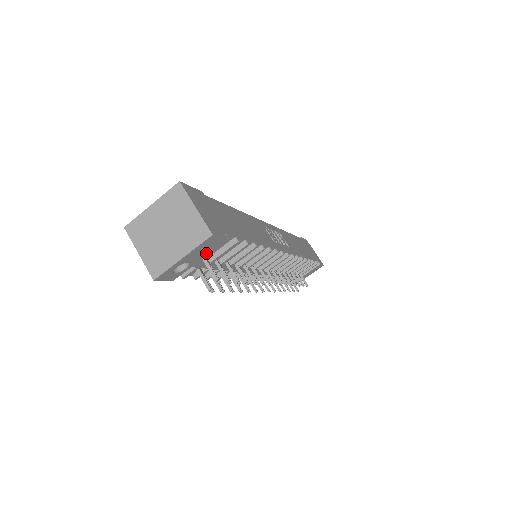
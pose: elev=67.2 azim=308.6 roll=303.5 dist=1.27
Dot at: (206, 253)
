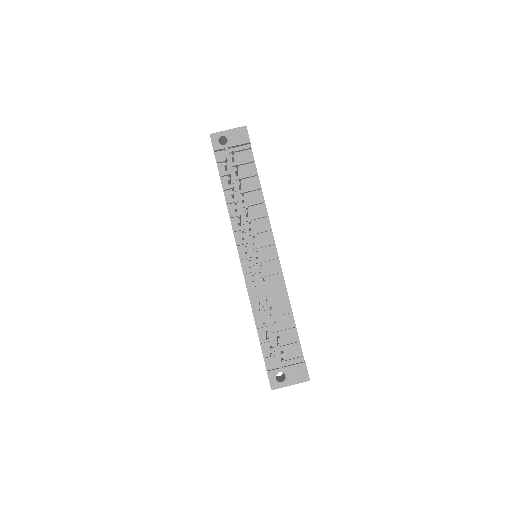
Dot at: (237, 143)
